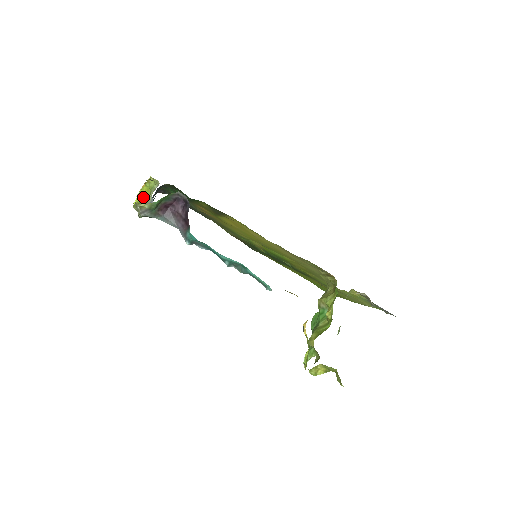
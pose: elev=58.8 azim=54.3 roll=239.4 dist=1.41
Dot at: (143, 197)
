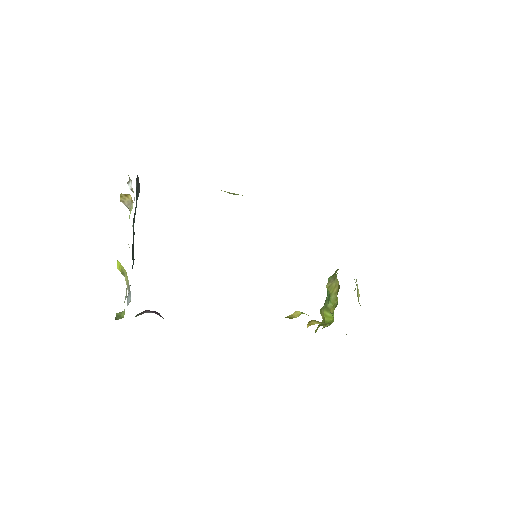
Dot at: (122, 269)
